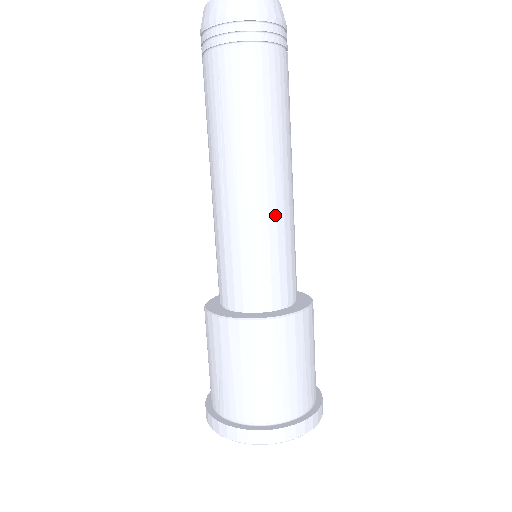
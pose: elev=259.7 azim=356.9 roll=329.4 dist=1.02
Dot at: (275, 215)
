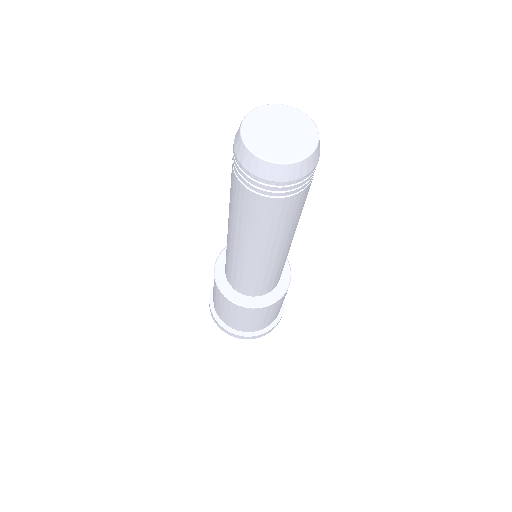
Dot at: (284, 259)
